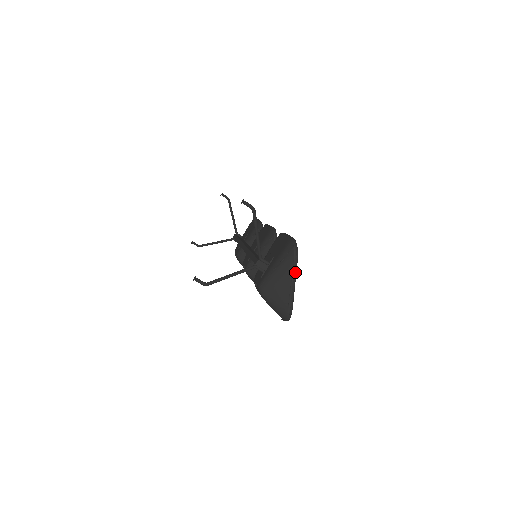
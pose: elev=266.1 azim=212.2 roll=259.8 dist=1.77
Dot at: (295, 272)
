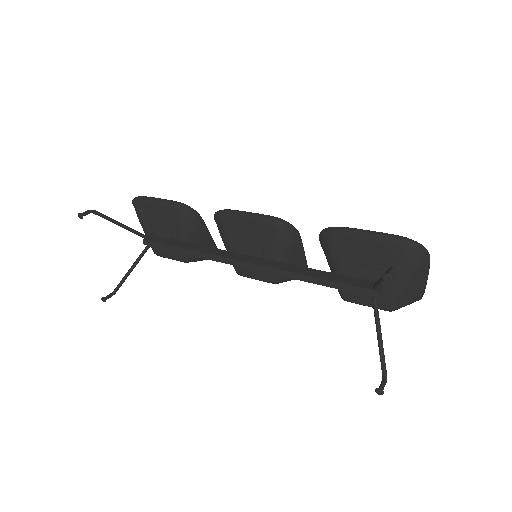
Dot at: (429, 267)
